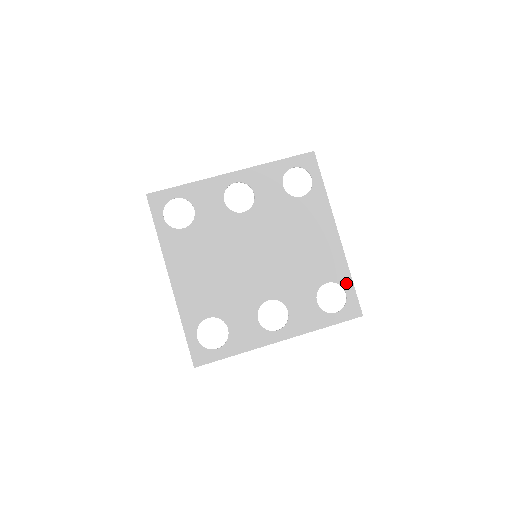
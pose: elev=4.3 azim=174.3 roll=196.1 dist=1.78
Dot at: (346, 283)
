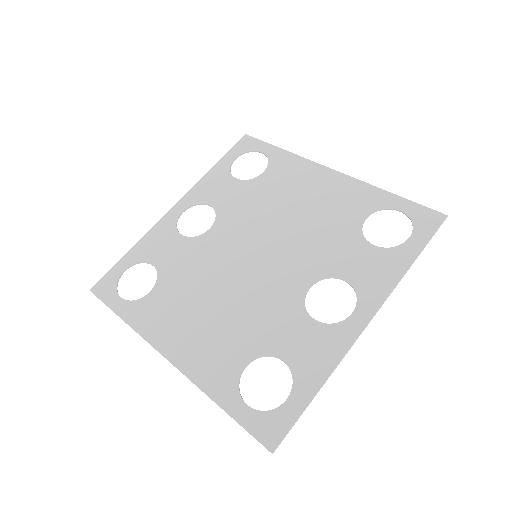
Dot at: (389, 202)
